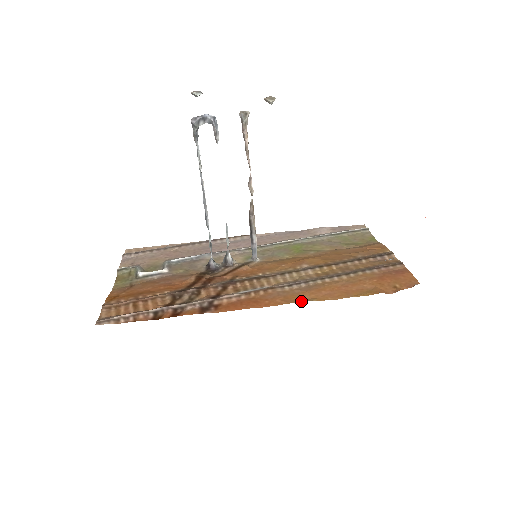
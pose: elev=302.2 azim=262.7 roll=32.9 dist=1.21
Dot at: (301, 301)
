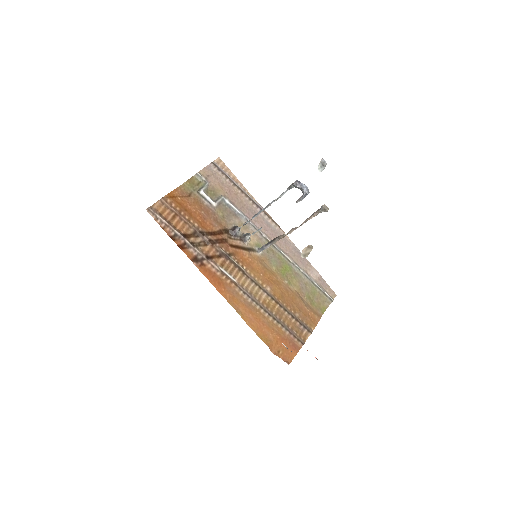
Dot at: (235, 308)
